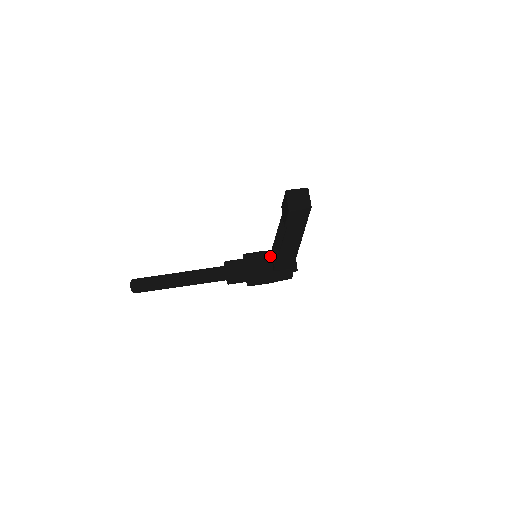
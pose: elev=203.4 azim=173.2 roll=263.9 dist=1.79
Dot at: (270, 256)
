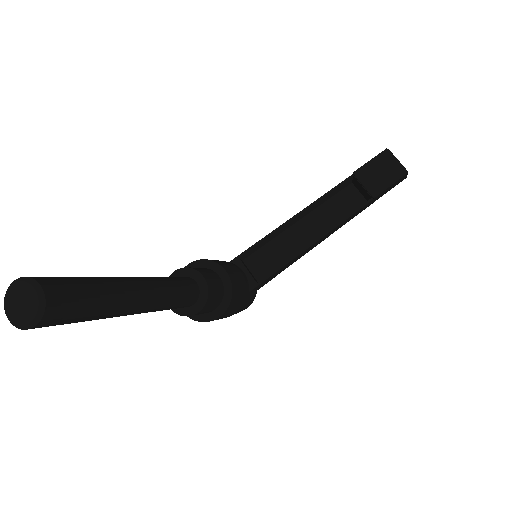
Dot at: (239, 267)
